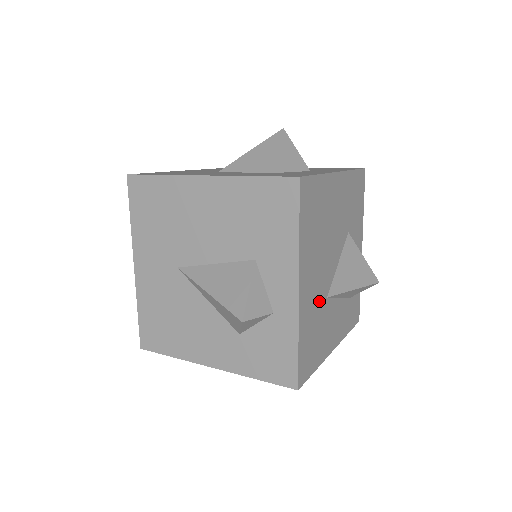
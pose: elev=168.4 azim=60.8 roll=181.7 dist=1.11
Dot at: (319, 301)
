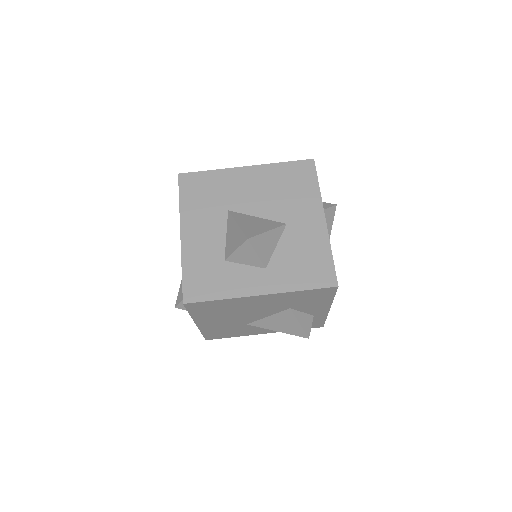
Dot at: (232, 325)
